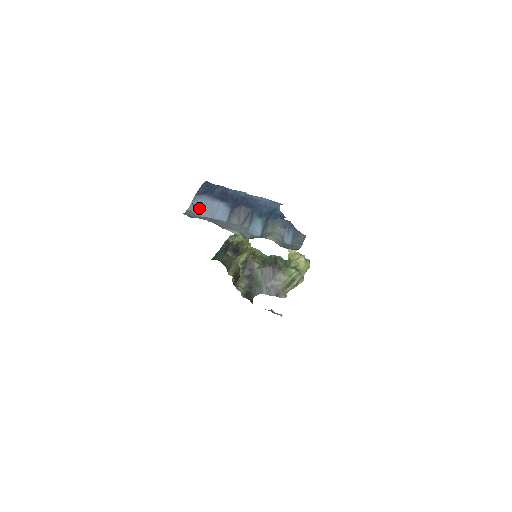
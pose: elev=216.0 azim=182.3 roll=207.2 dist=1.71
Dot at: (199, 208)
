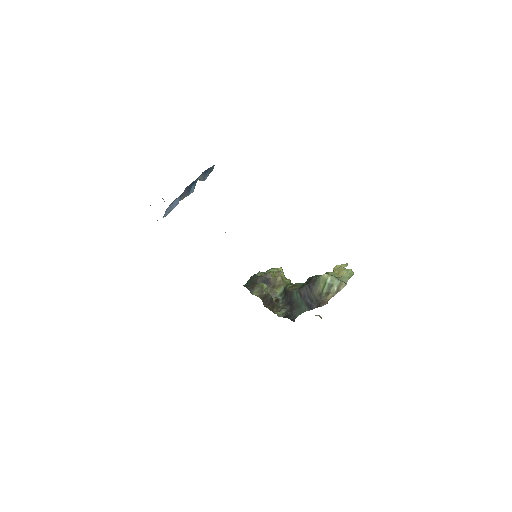
Dot at: (166, 213)
